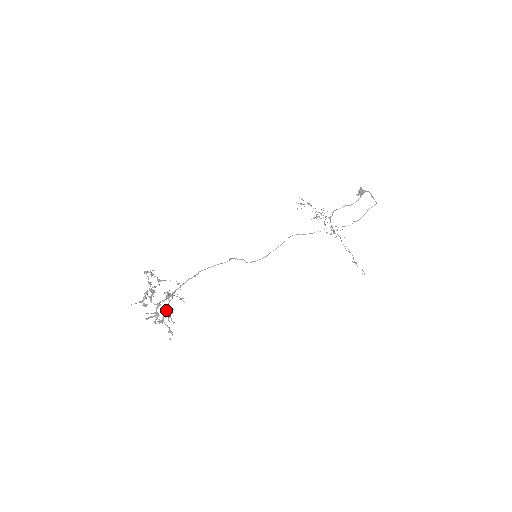
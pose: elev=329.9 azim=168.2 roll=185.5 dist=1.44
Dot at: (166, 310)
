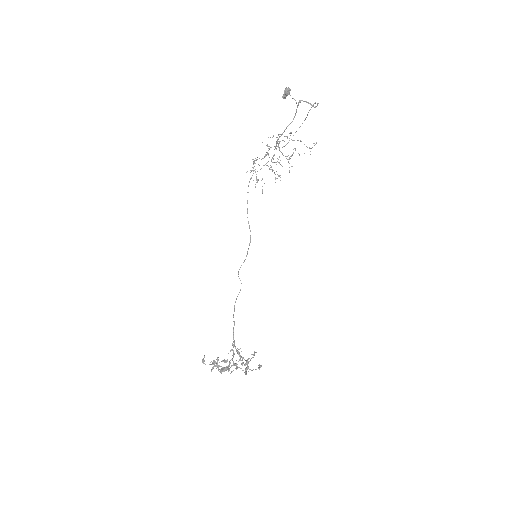
Dot at: (247, 365)
